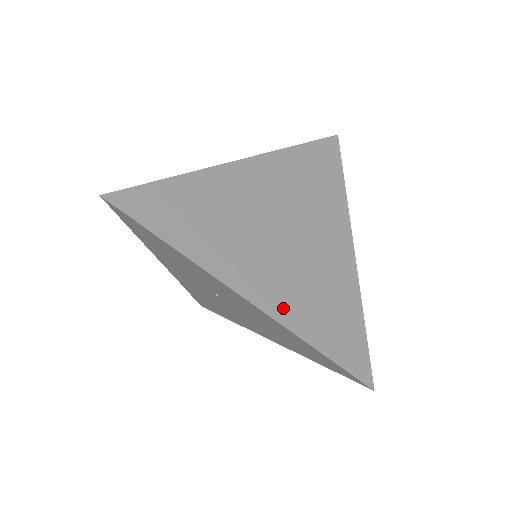
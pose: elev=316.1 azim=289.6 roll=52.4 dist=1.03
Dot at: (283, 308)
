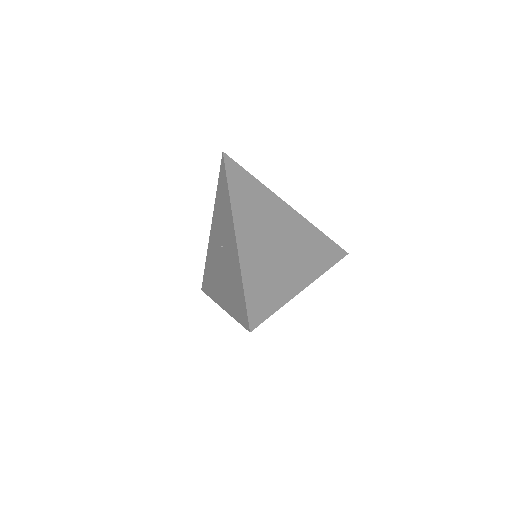
Dot at: (247, 258)
